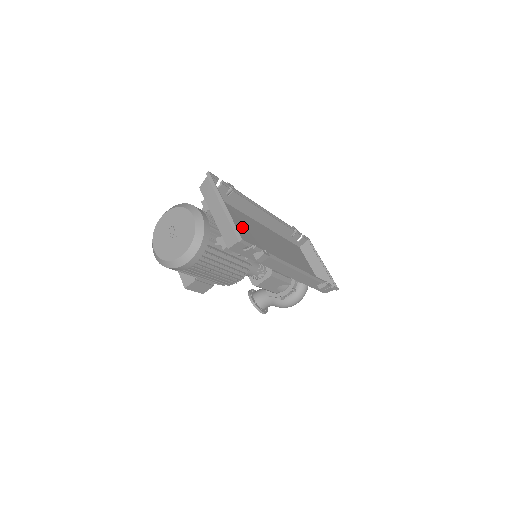
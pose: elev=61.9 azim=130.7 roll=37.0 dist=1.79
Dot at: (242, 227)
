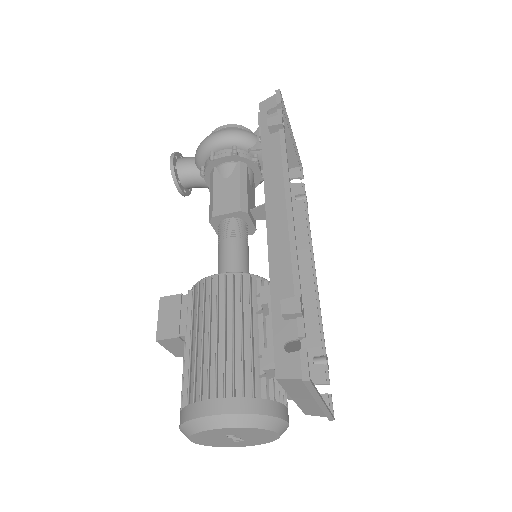
Dot at: occluded
